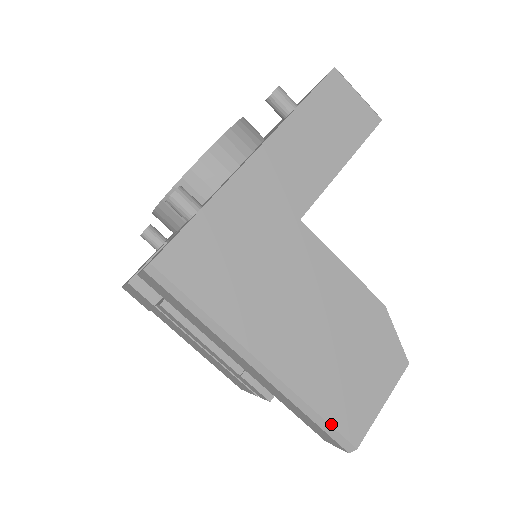
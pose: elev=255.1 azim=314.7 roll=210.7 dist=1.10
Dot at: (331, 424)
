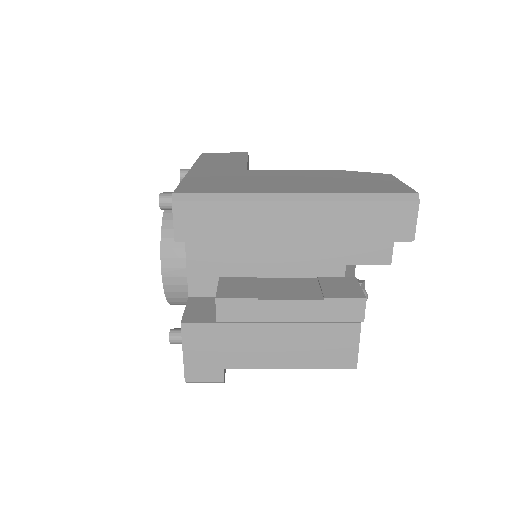
Dot at: (383, 193)
